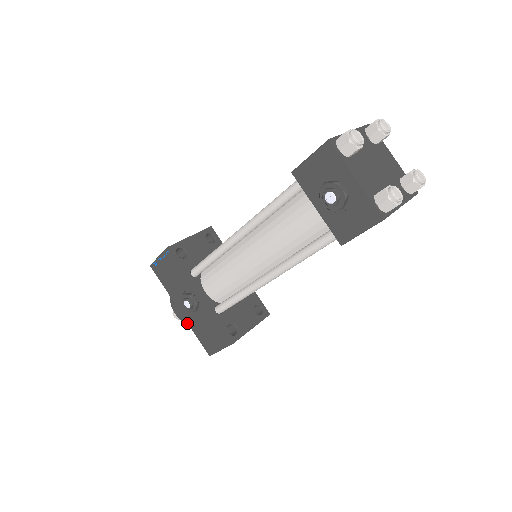
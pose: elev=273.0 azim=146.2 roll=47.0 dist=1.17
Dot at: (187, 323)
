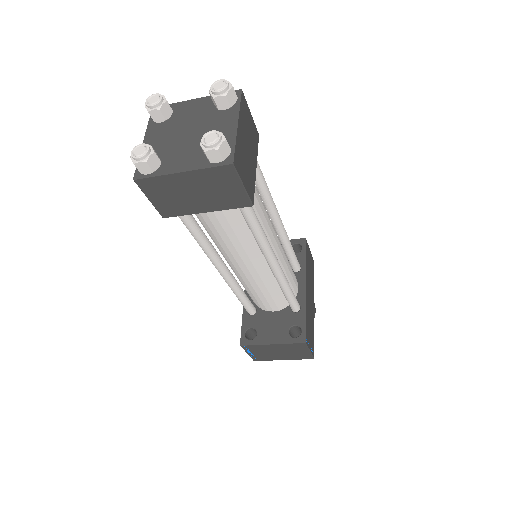
Dot at: occluded
